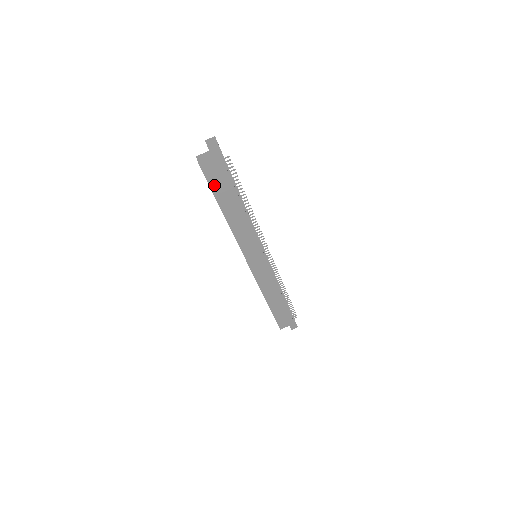
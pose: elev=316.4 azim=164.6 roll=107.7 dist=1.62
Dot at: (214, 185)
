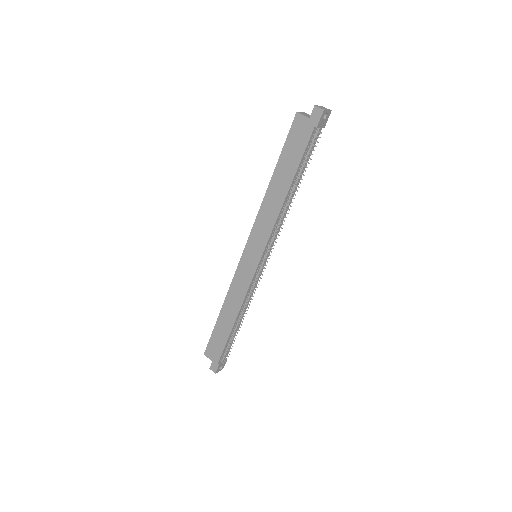
Dot at: (289, 144)
